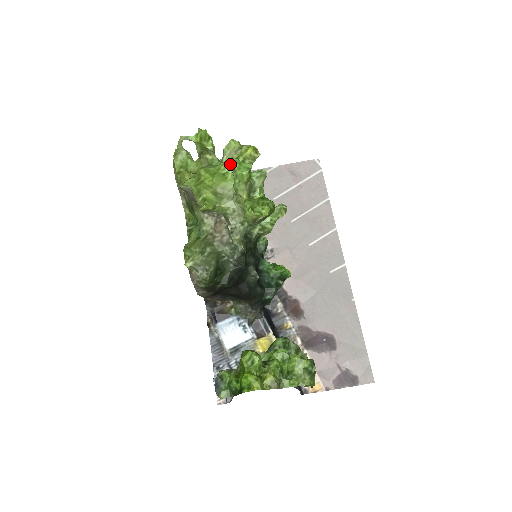
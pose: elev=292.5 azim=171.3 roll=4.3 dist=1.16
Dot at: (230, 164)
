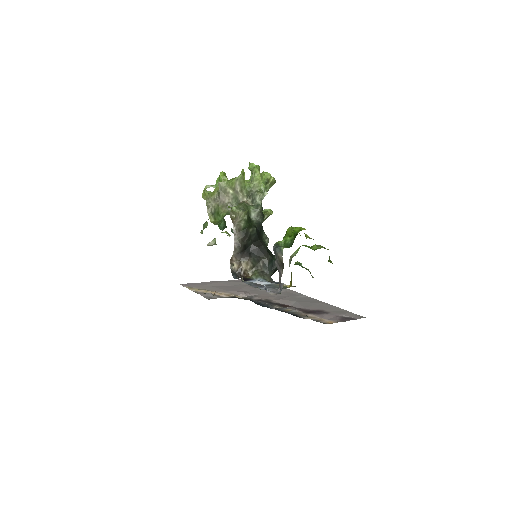
Dot at: occluded
